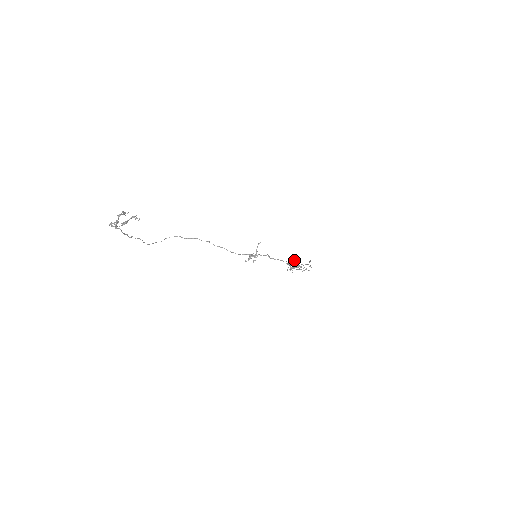
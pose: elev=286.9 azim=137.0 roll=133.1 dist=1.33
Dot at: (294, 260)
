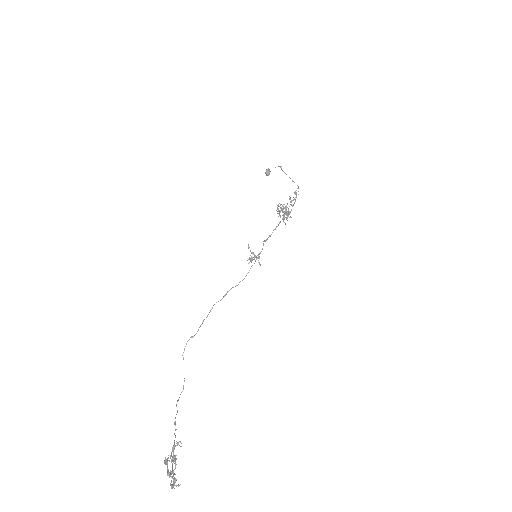
Dot at: occluded
